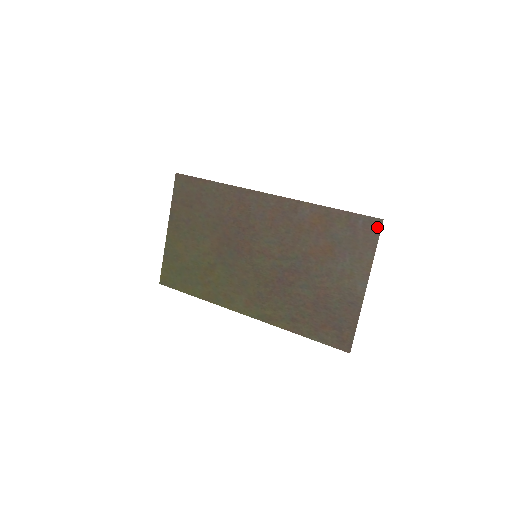
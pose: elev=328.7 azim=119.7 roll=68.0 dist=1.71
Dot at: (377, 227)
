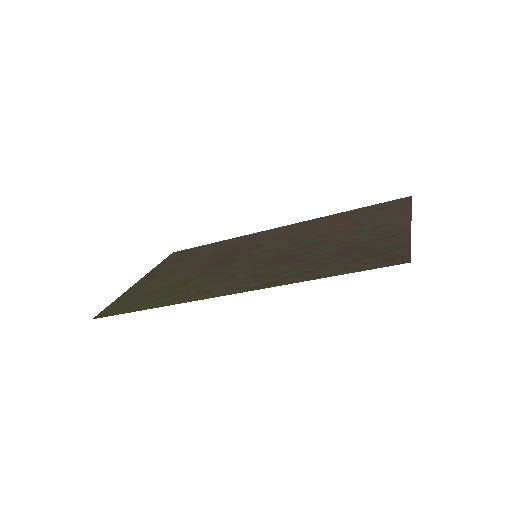
Dot at: (407, 200)
